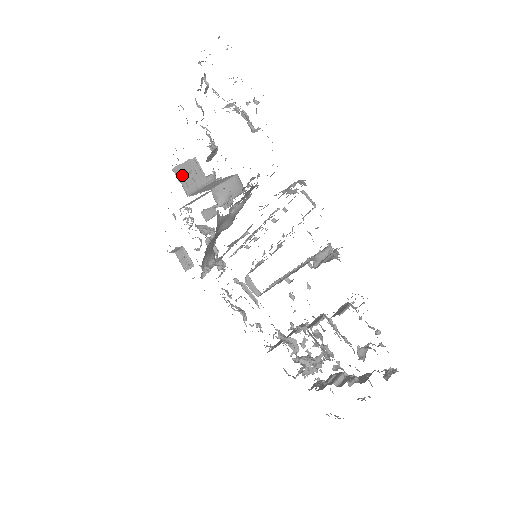
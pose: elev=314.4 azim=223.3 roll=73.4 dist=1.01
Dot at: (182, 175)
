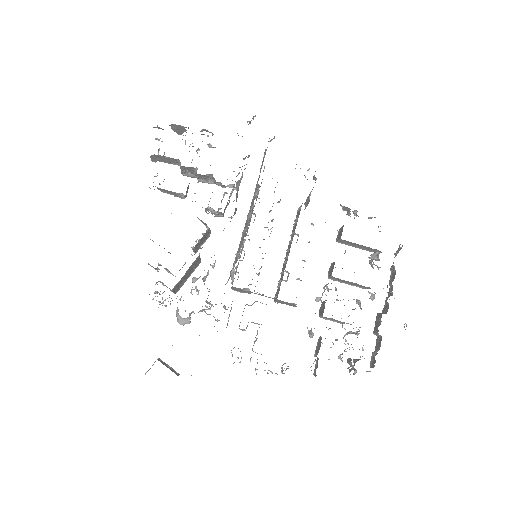
Dot at: occluded
